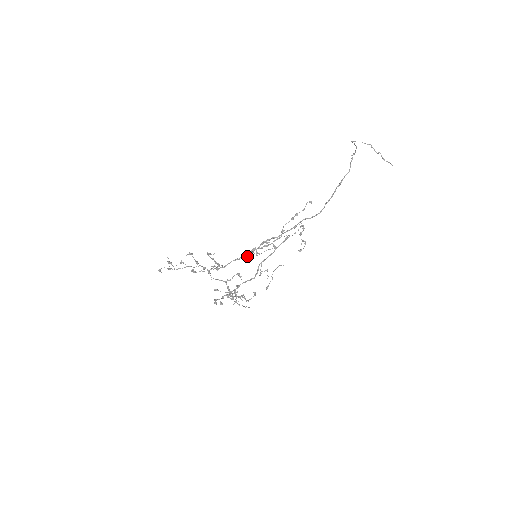
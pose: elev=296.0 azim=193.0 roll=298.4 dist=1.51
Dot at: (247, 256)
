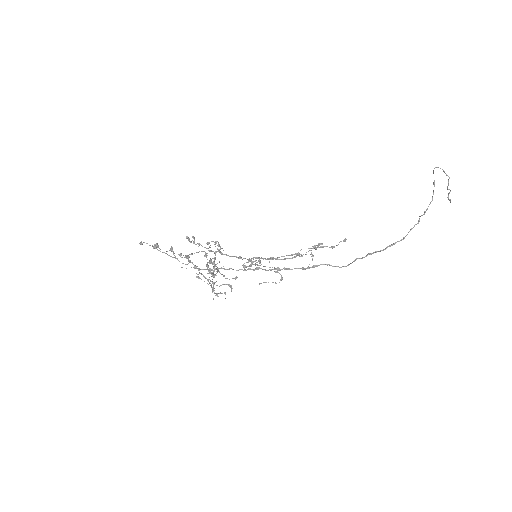
Dot at: (248, 266)
